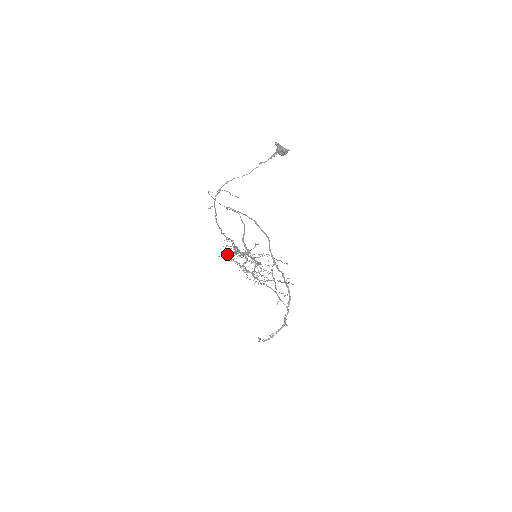
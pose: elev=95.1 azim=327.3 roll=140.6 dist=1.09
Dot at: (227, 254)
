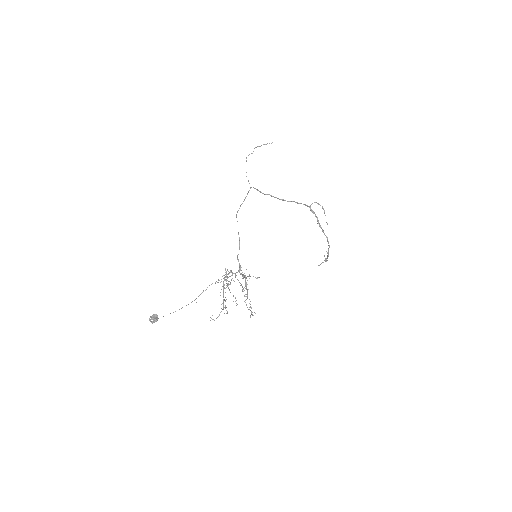
Dot at: (228, 277)
